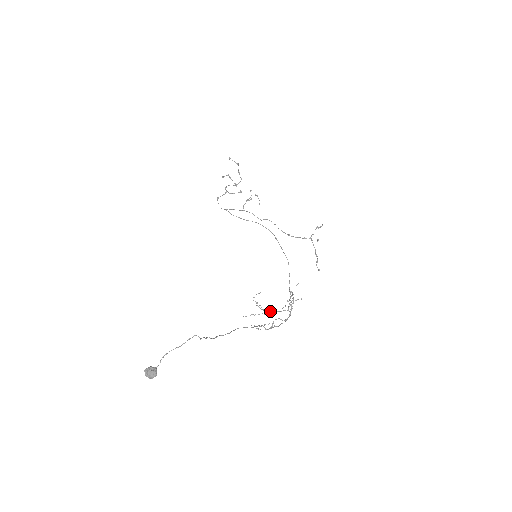
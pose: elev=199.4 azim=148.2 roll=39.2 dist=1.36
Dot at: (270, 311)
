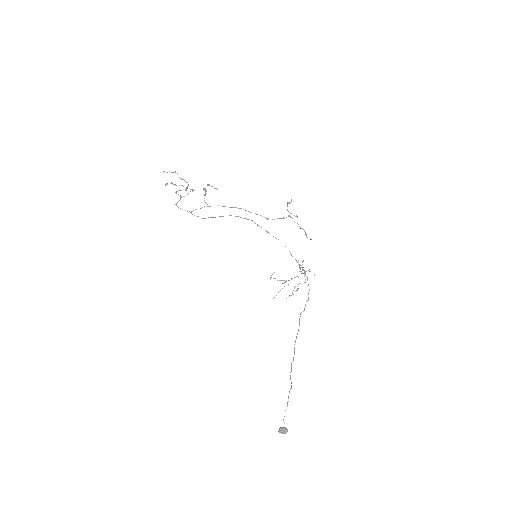
Dot at: occluded
